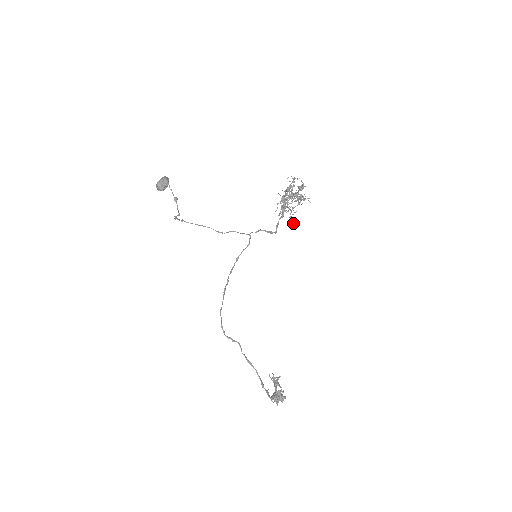
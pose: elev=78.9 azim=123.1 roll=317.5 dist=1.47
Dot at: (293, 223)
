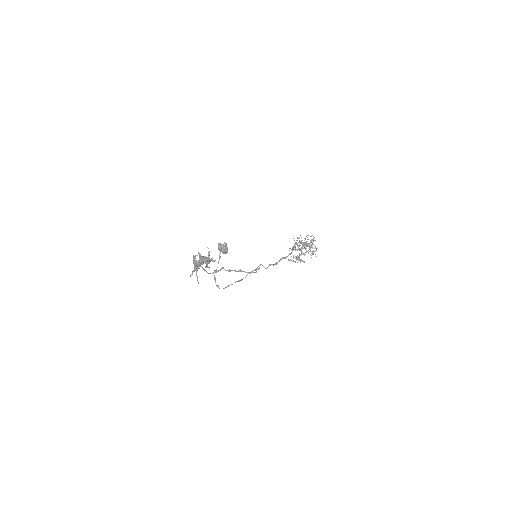
Dot at: (296, 249)
